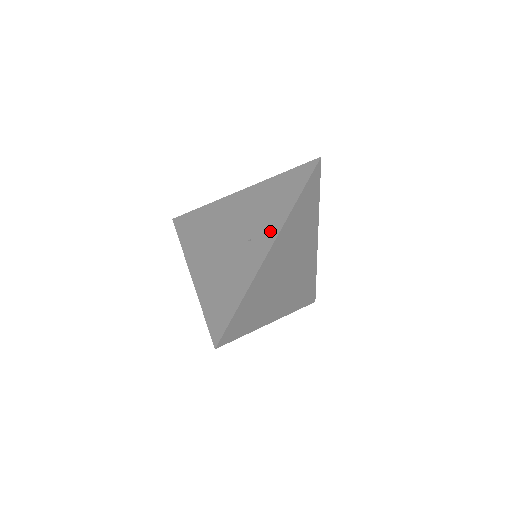
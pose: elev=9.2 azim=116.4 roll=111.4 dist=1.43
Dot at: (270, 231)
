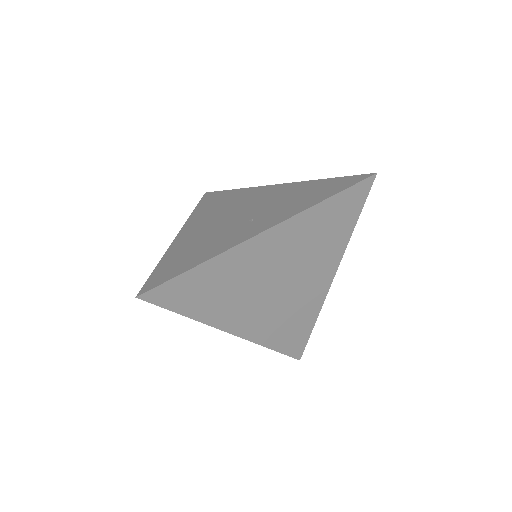
Dot at: (276, 218)
